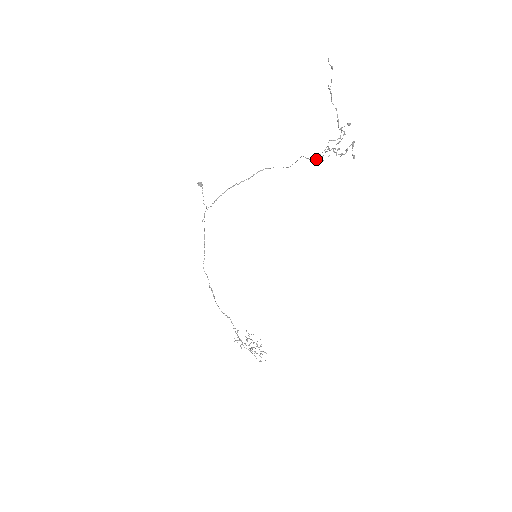
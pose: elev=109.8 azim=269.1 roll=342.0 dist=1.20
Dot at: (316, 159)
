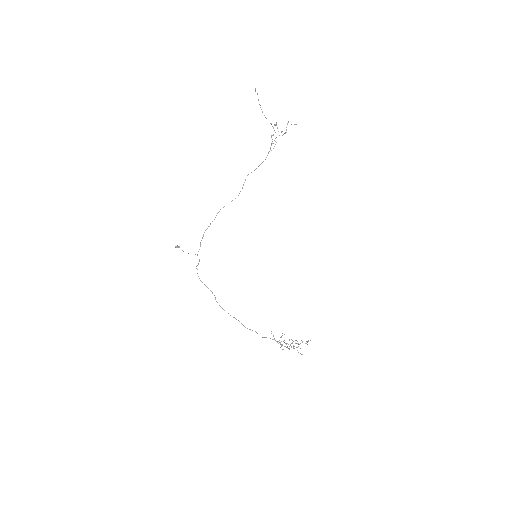
Dot at: (273, 143)
